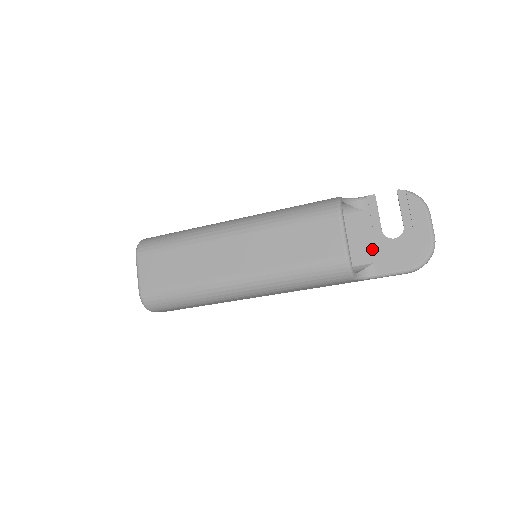
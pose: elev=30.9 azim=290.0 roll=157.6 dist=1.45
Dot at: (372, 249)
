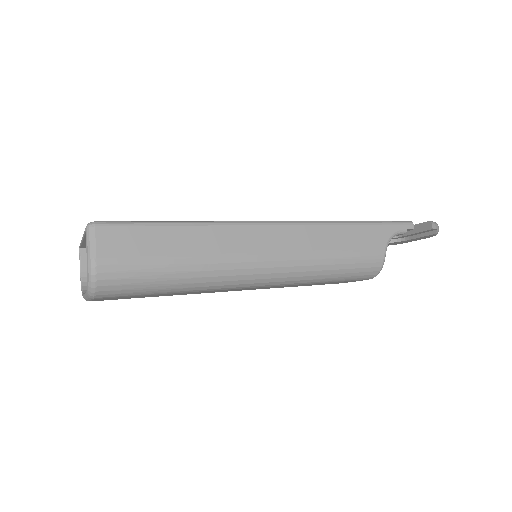
Dot at: occluded
